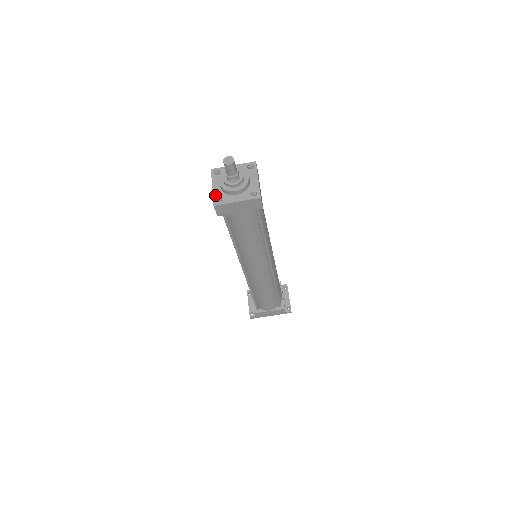
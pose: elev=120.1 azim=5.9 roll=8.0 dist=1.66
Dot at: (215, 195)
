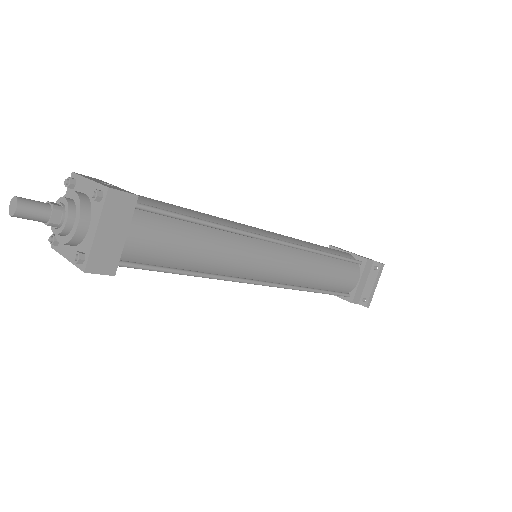
Dot at: occluded
